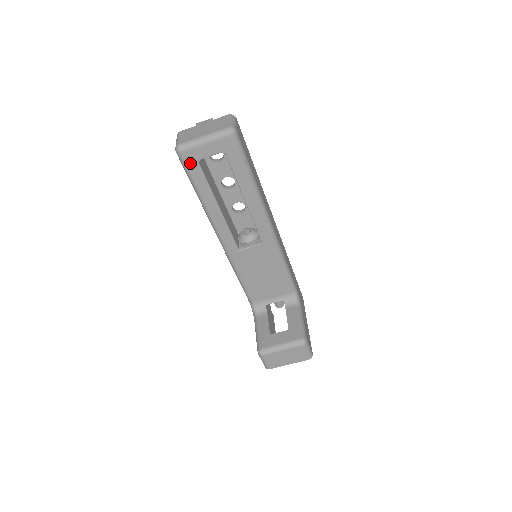
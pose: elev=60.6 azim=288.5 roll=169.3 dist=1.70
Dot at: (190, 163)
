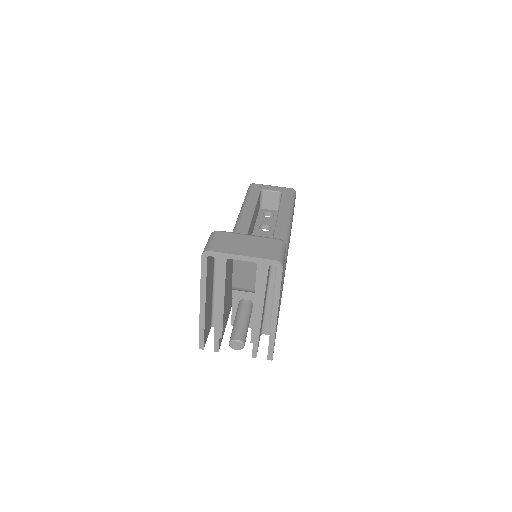
Dot at: (255, 188)
